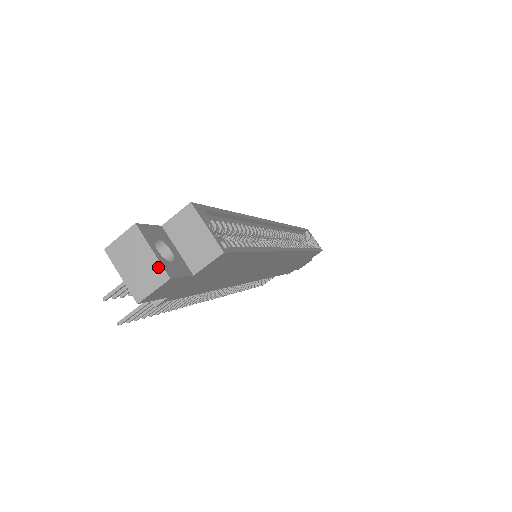
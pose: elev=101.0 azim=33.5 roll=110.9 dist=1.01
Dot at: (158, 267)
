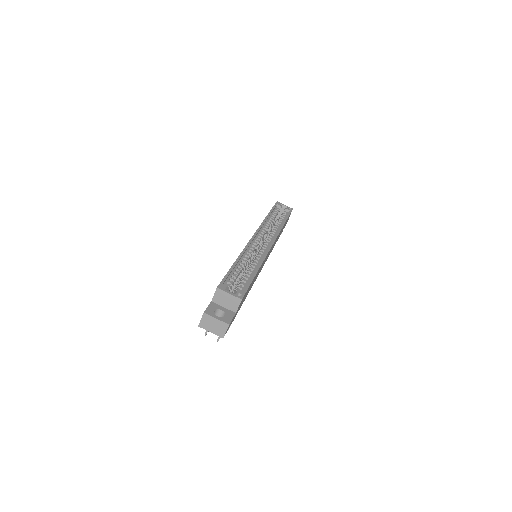
Dot at: (222, 323)
